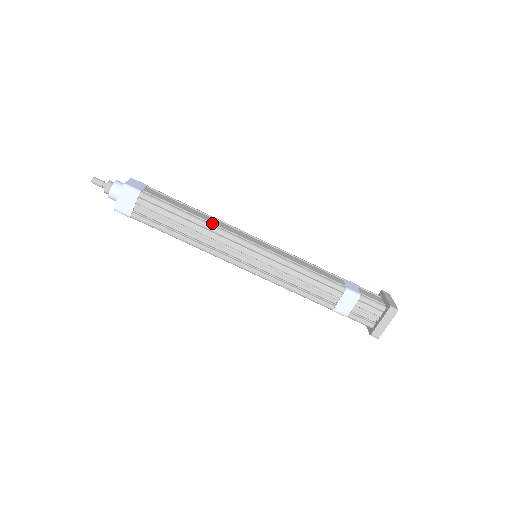
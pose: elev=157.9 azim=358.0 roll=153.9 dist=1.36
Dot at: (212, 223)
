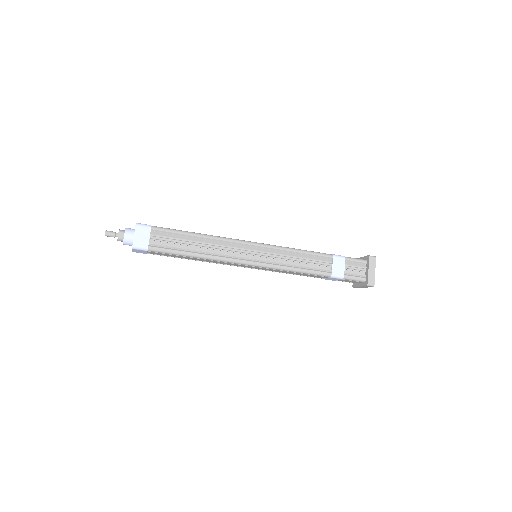
Dot at: occluded
